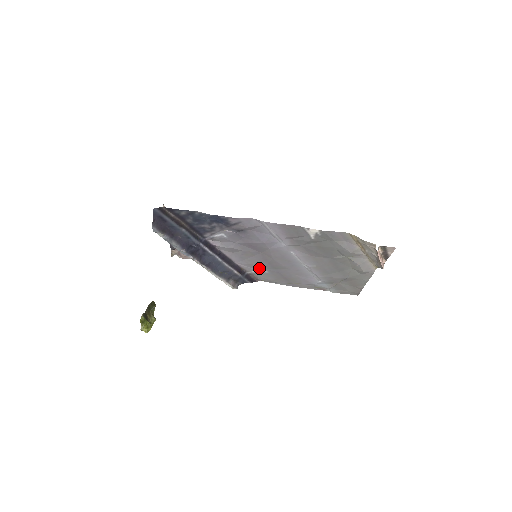
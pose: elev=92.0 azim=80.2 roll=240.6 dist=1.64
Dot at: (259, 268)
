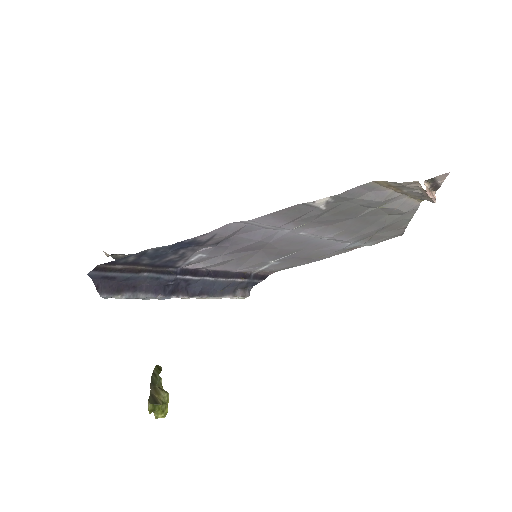
Dot at: (266, 263)
